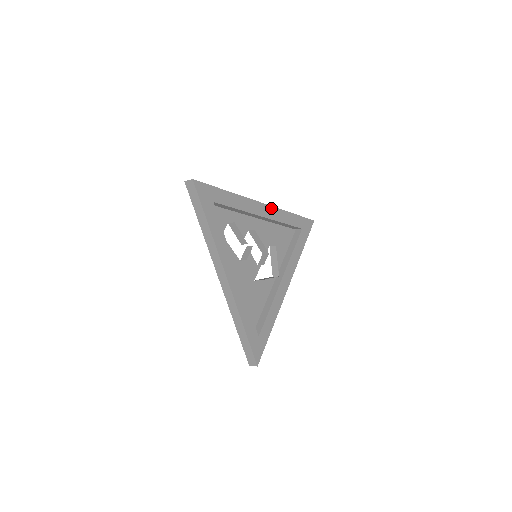
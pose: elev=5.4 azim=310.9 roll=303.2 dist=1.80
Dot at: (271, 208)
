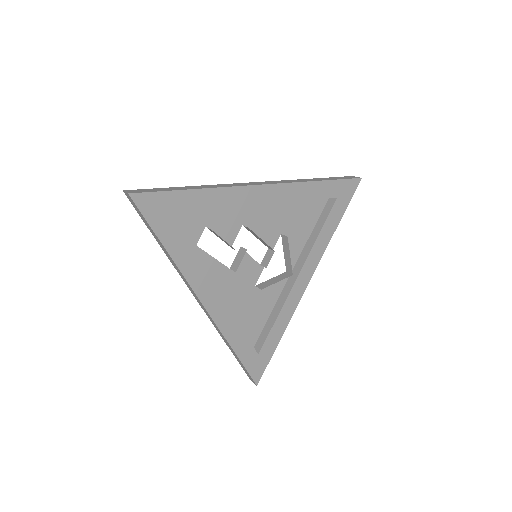
Dot at: (279, 186)
